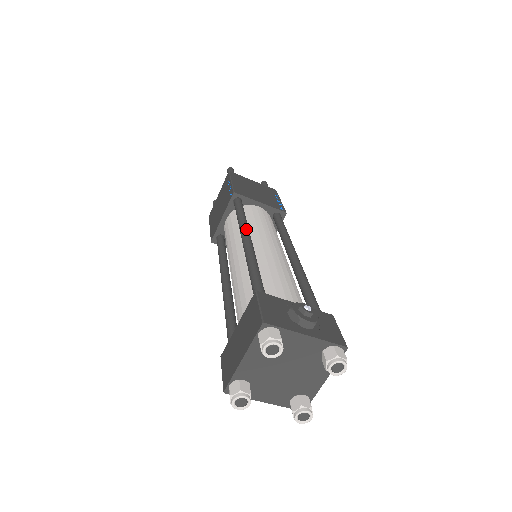
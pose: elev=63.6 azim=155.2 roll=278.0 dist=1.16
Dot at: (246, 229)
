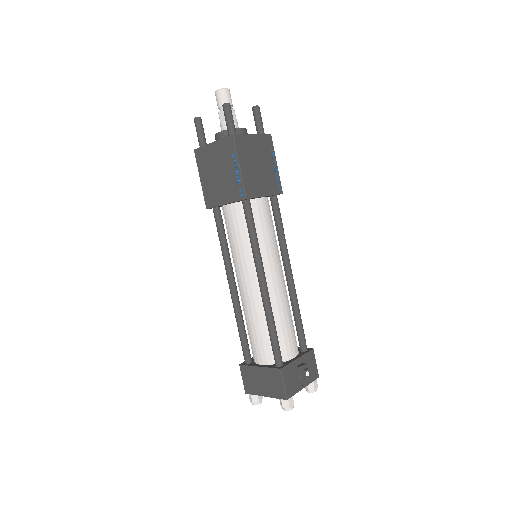
Dot at: (262, 268)
